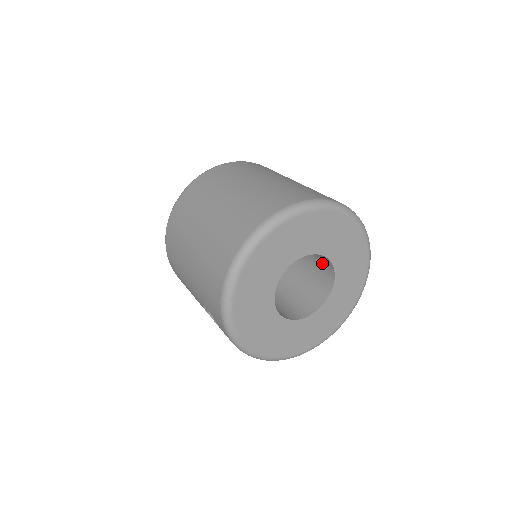
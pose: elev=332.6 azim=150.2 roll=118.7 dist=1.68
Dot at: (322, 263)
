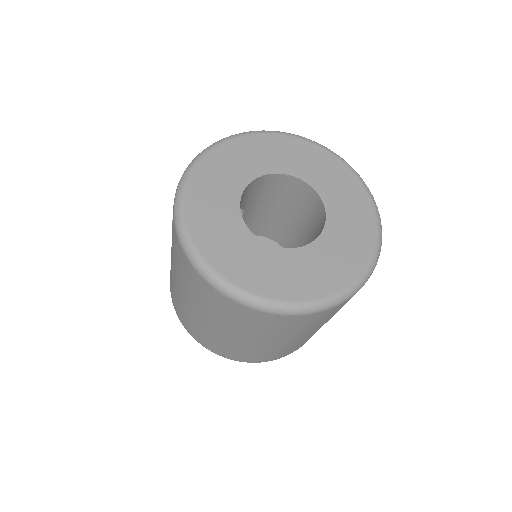
Dot at: occluded
